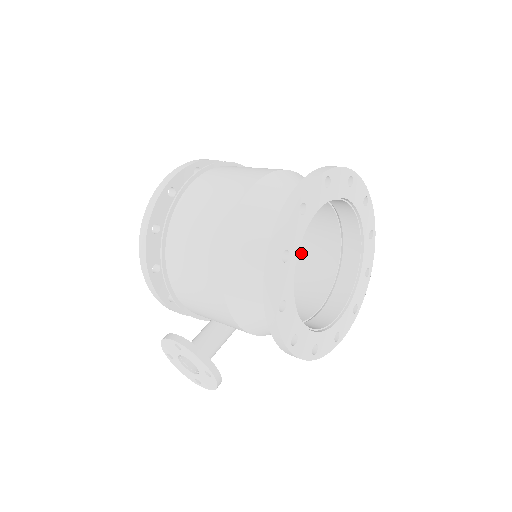
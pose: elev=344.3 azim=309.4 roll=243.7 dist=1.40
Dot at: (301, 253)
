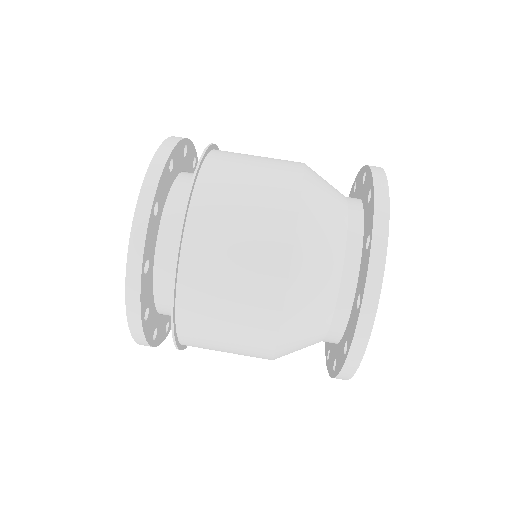
Dot at: occluded
